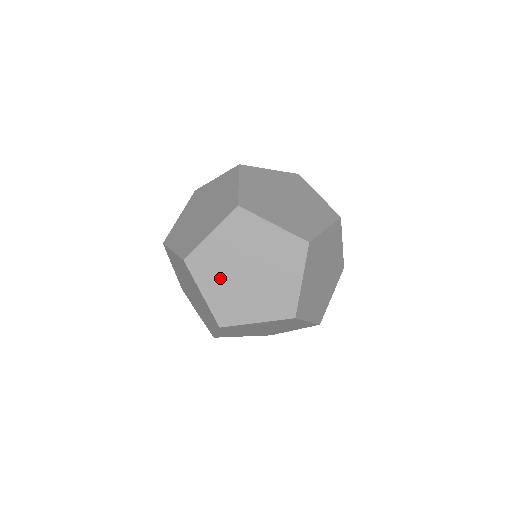
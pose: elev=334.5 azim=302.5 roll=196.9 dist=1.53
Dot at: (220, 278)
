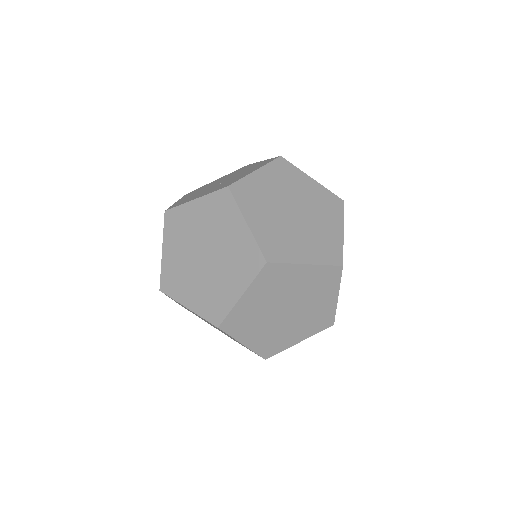
Dot at: (259, 326)
